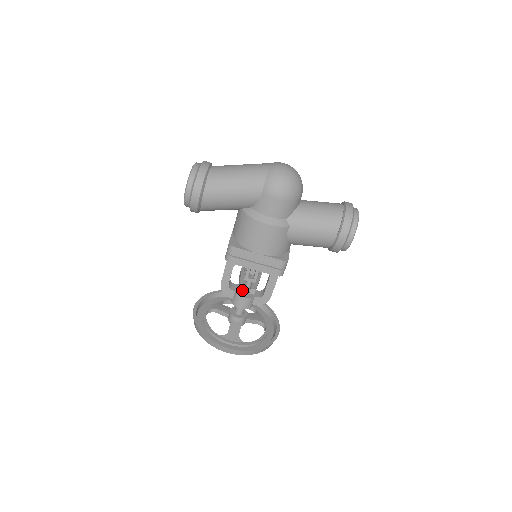
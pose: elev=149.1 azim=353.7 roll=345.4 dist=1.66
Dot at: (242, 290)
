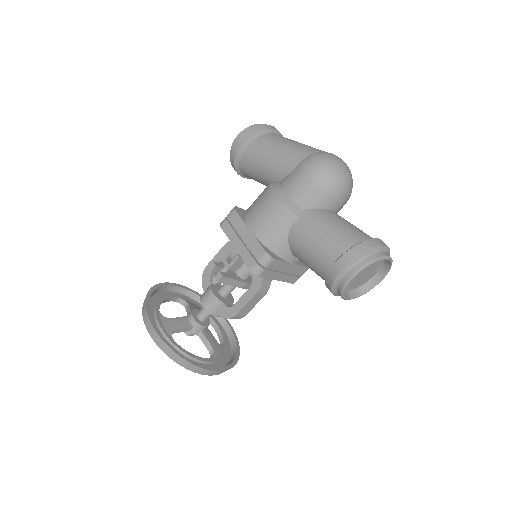
Dot at: (211, 269)
